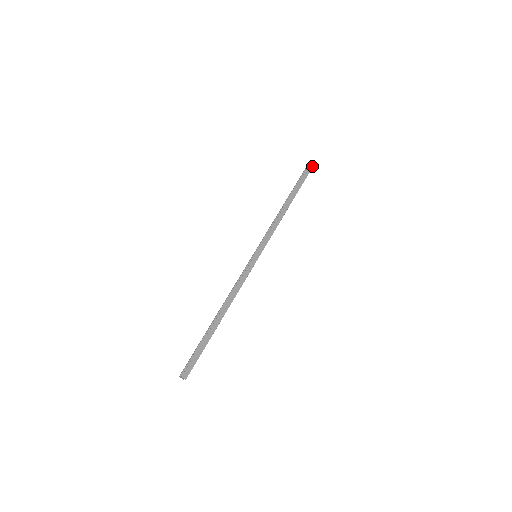
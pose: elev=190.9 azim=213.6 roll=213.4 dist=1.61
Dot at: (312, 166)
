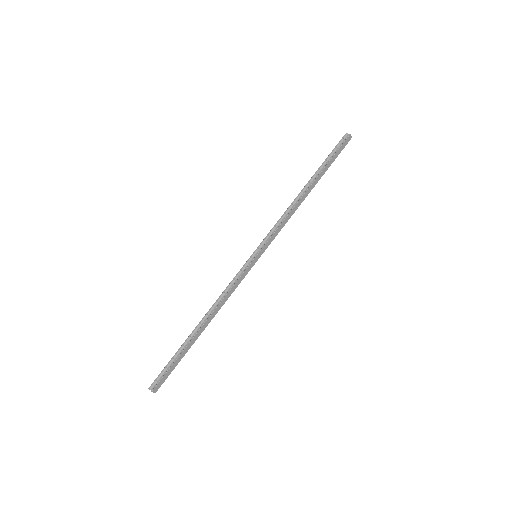
Dot at: (349, 139)
